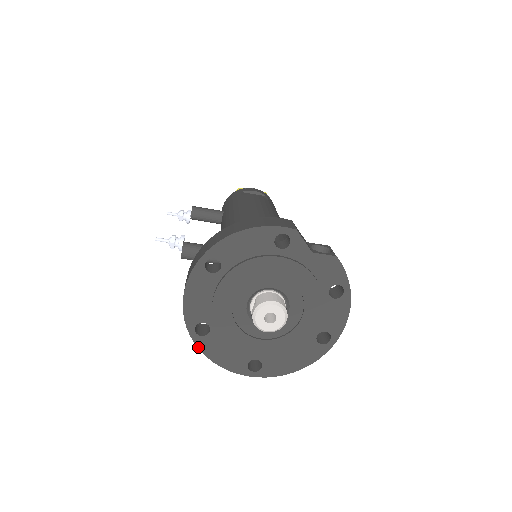
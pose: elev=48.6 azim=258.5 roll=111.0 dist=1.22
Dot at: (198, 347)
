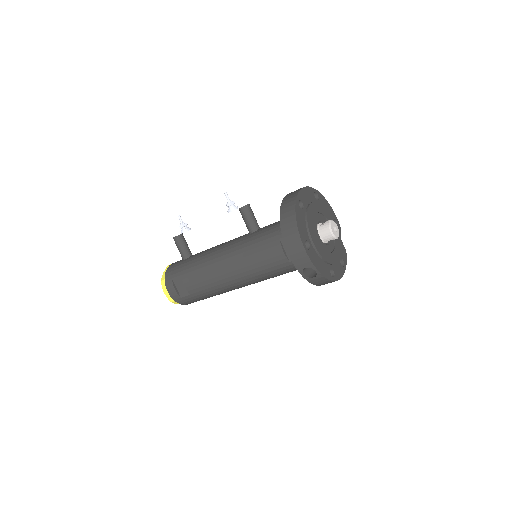
Dot at: (296, 207)
